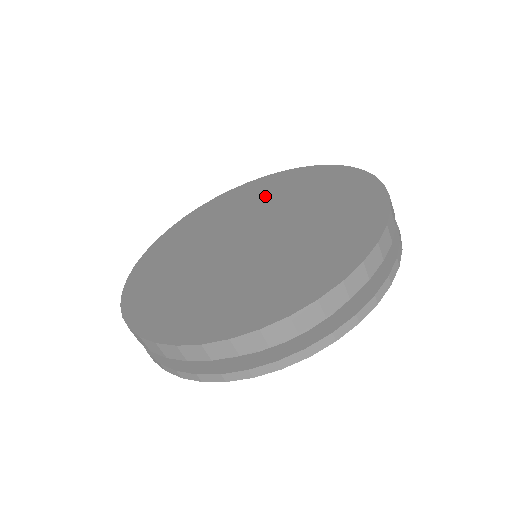
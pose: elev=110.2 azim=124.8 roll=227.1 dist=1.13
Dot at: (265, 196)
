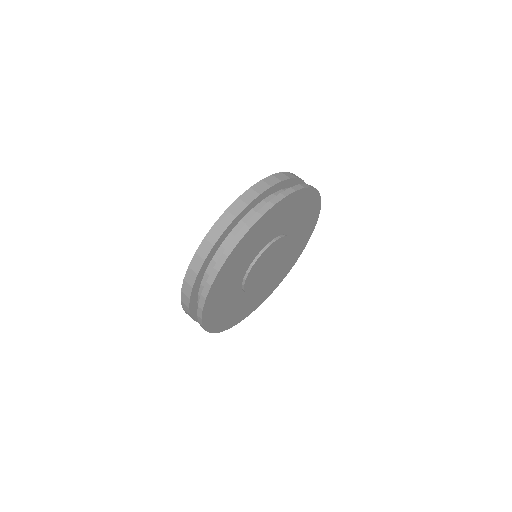
Dot at: occluded
